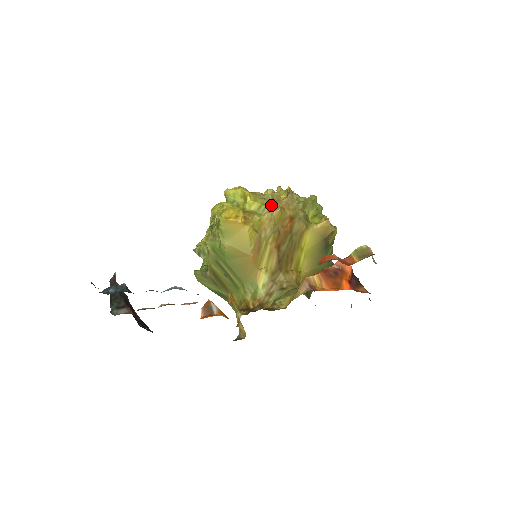
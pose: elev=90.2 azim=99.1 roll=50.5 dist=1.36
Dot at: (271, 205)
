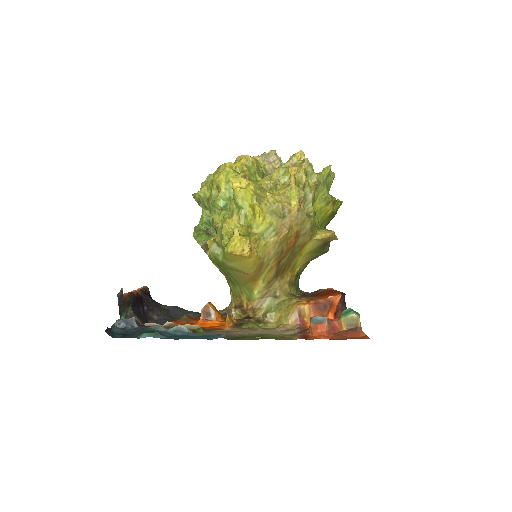
Dot at: (279, 225)
